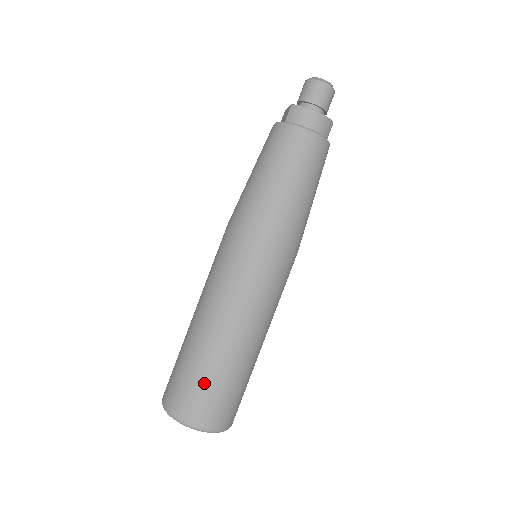
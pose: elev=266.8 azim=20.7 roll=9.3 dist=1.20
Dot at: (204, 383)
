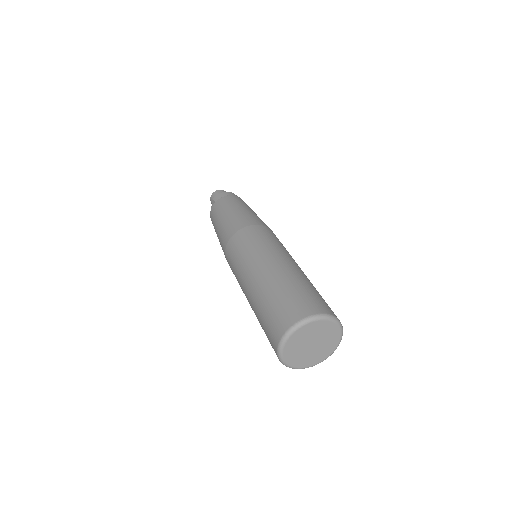
Dot at: (294, 290)
